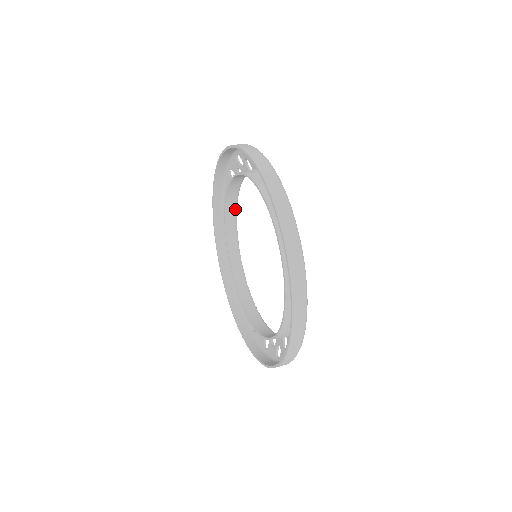
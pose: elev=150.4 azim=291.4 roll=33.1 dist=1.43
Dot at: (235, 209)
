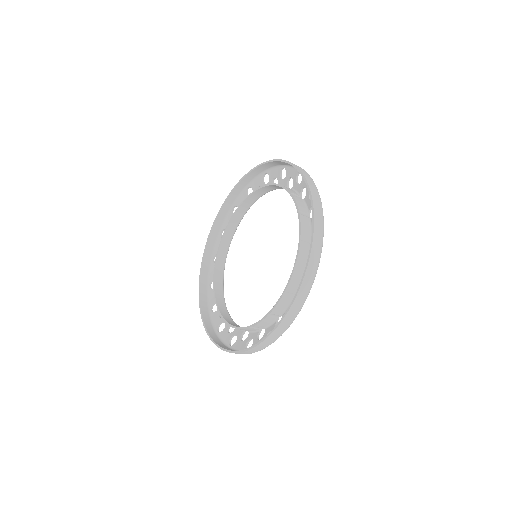
Dot at: (222, 285)
